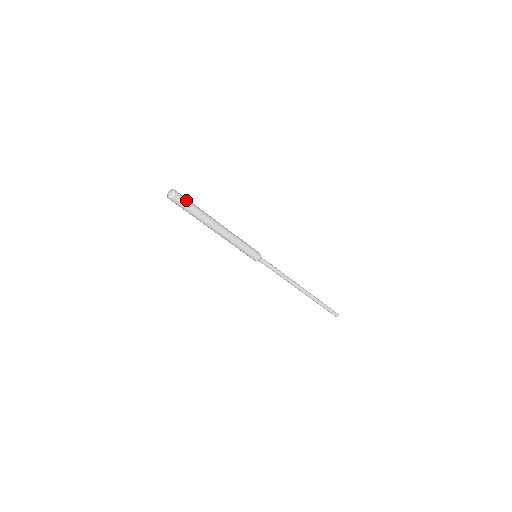
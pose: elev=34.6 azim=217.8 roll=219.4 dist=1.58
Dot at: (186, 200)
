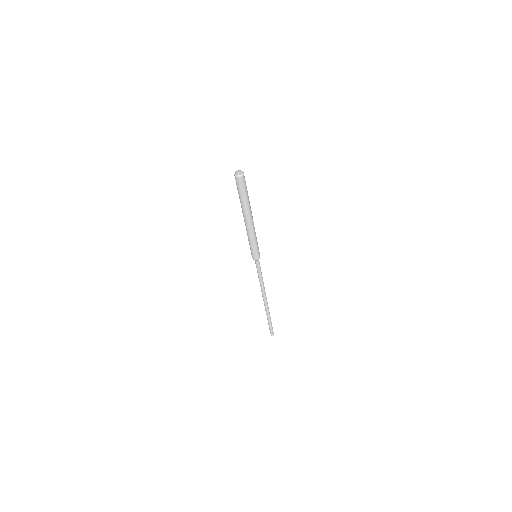
Dot at: occluded
